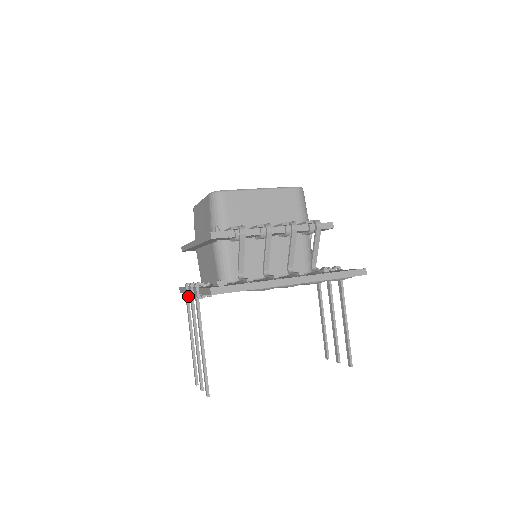
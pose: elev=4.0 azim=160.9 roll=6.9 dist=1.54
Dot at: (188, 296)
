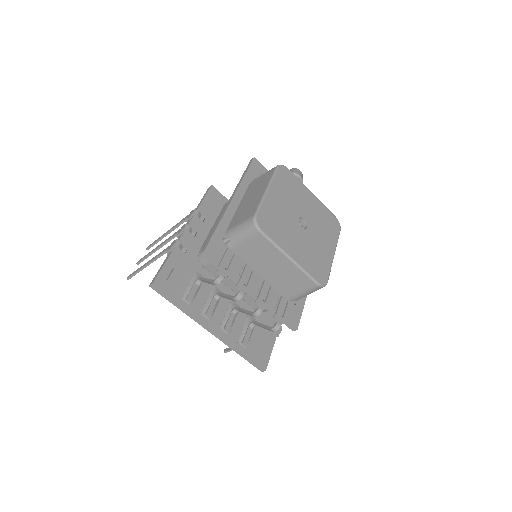
Dot at: (187, 220)
